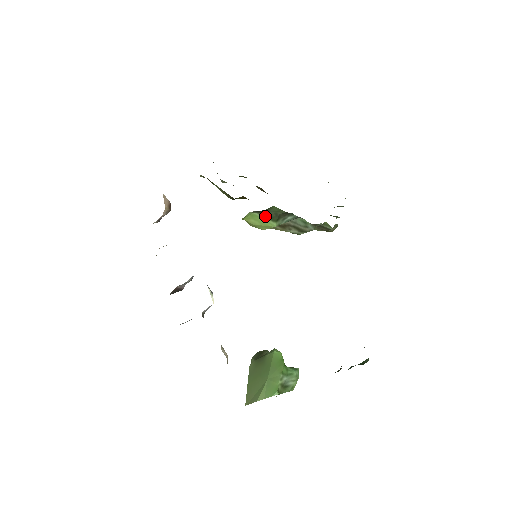
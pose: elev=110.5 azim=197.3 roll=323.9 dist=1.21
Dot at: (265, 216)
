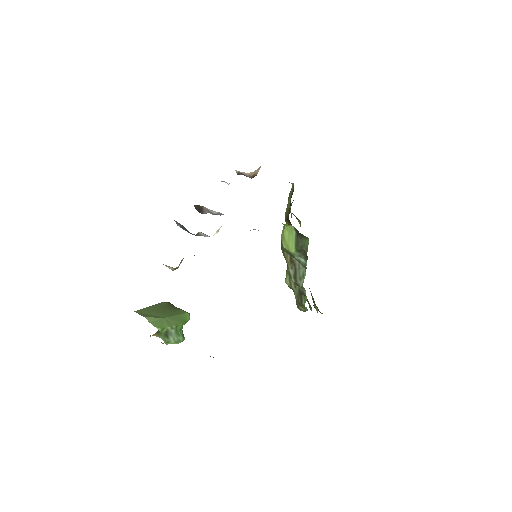
Dot at: (296, 240)
